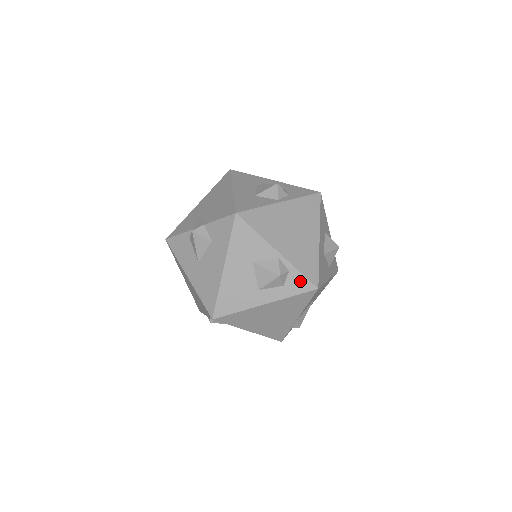
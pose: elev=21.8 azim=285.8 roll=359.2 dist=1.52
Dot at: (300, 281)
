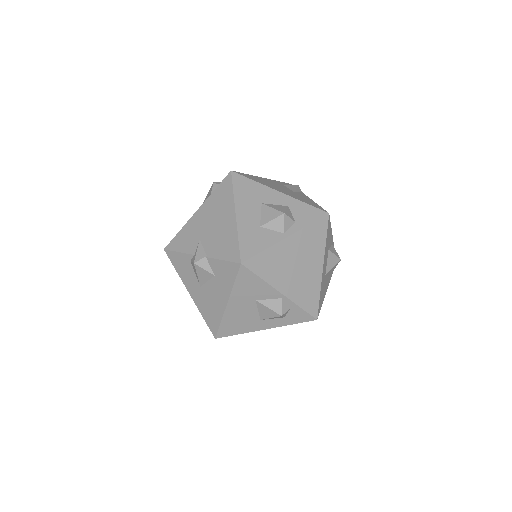
Dot at: (301, 314)
